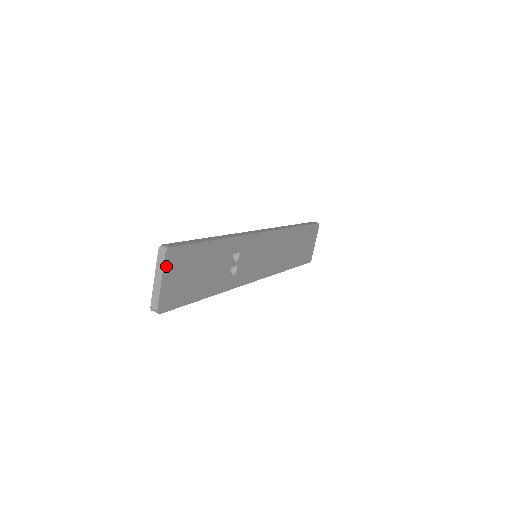
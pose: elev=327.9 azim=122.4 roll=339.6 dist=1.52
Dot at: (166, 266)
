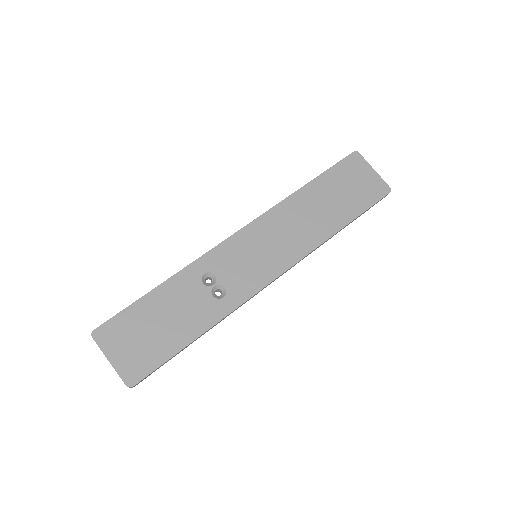
Dot at: (103, 346)
